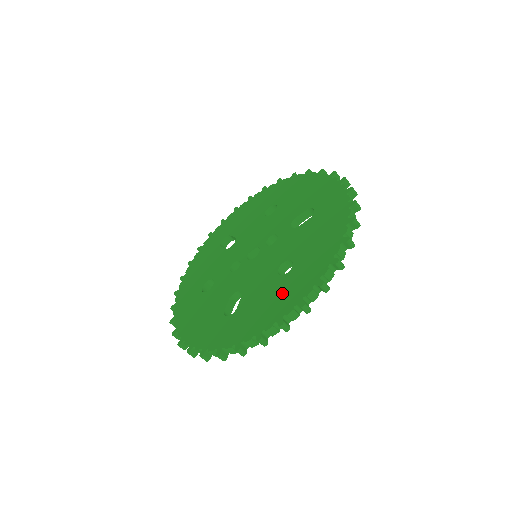
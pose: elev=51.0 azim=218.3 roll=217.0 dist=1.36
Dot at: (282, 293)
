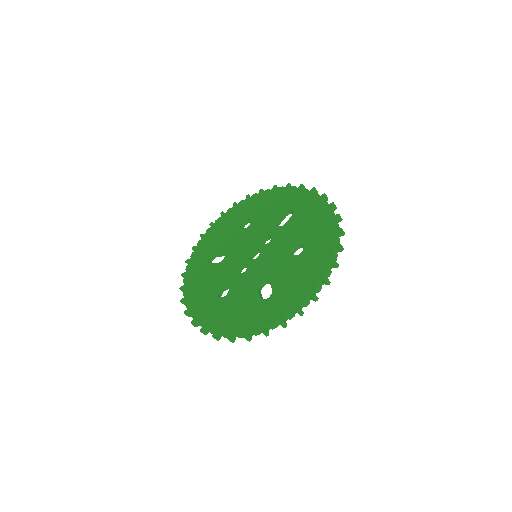
Dot at: (309, 264)
